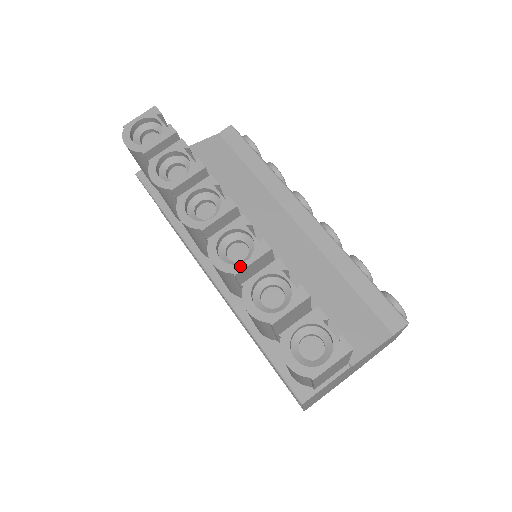
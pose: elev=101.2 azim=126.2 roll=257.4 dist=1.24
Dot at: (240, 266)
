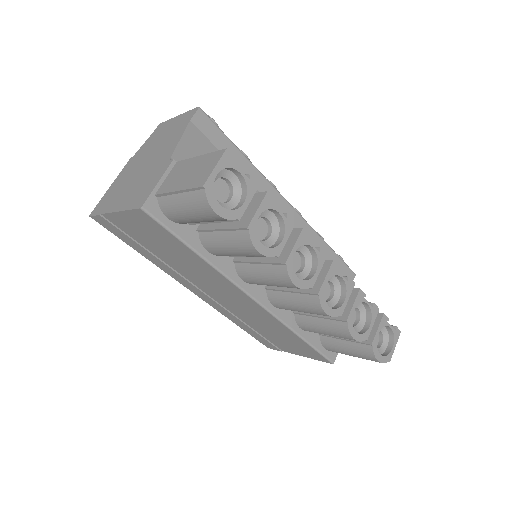
Dot at: (343, 307)
